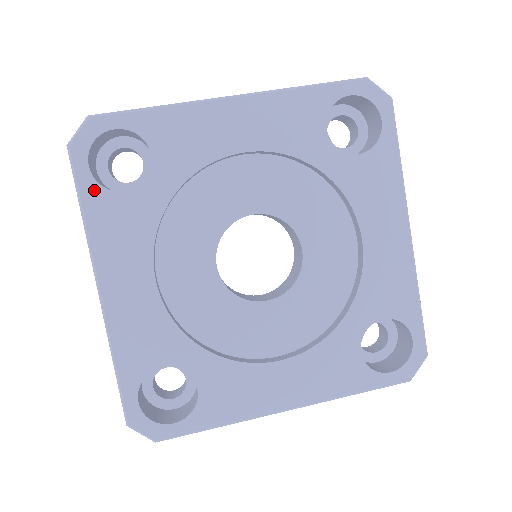
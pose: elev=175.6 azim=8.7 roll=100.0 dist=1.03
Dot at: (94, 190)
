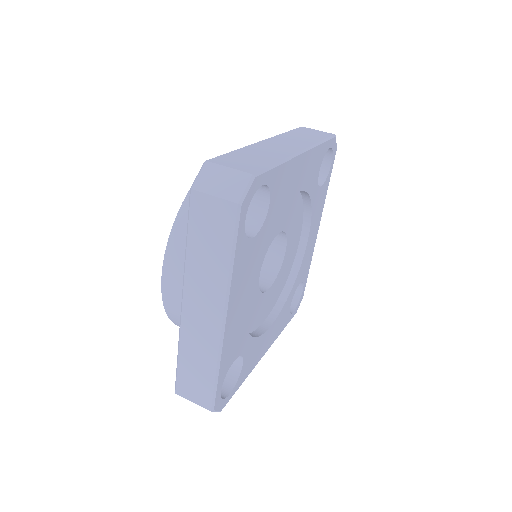
Dot at: (242, 241)
